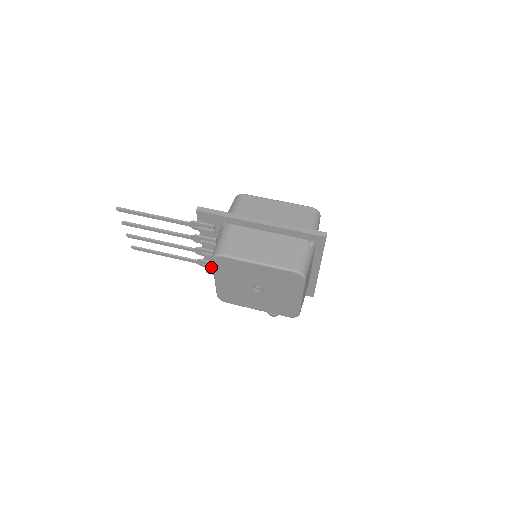
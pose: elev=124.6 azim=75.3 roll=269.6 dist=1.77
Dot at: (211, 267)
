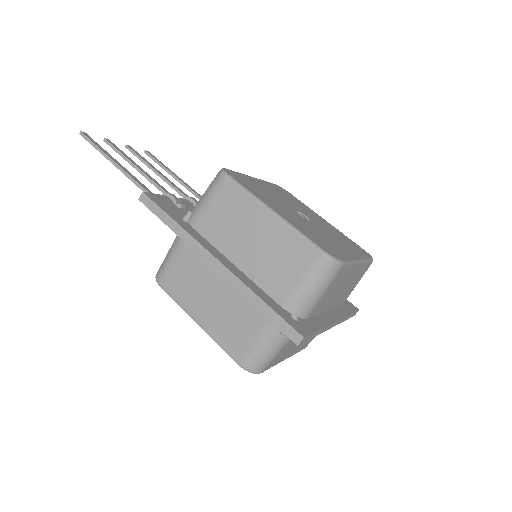
Dot at: occluded
